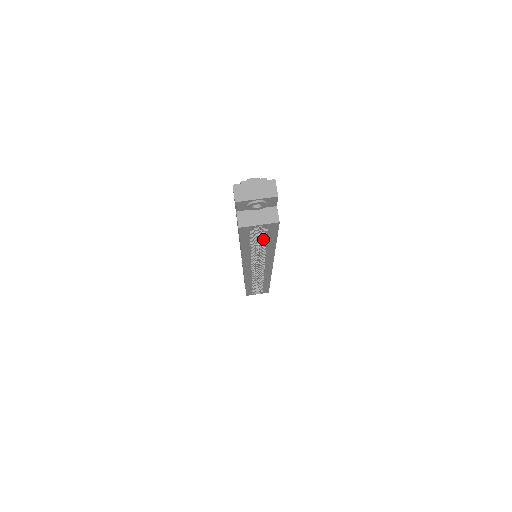
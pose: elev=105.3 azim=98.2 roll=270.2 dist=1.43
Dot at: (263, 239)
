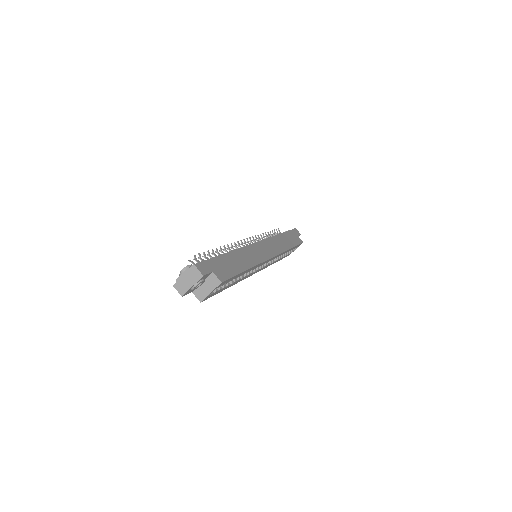
Dot at: occluded
